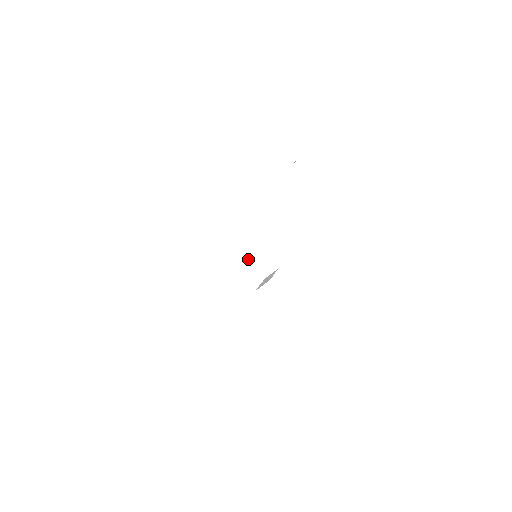
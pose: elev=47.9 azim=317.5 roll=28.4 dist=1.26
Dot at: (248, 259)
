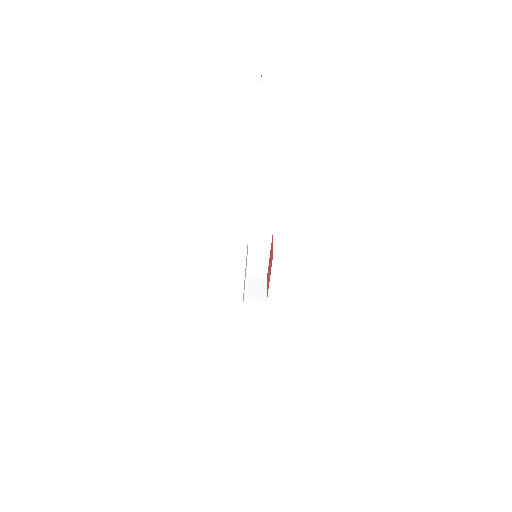
Dot at: (248, 255)
